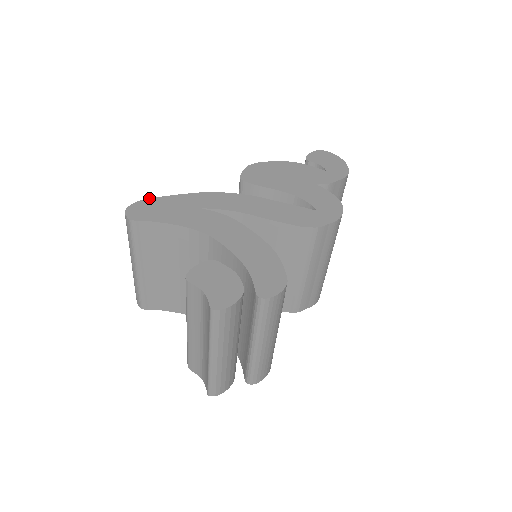
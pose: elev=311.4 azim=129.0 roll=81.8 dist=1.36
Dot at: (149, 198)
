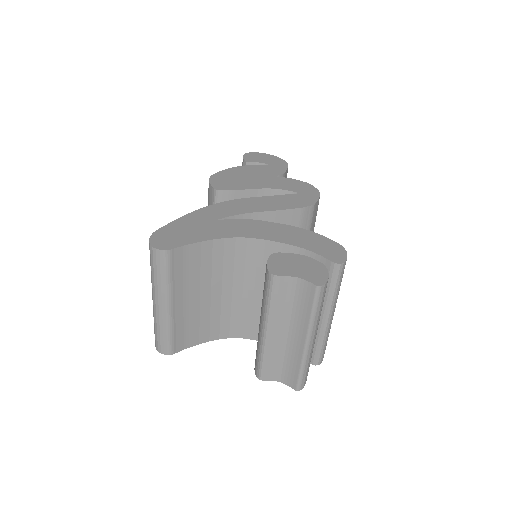
Dot at: (159, 228)
